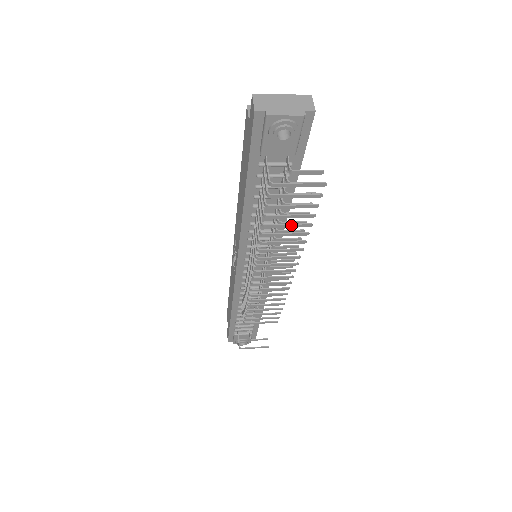
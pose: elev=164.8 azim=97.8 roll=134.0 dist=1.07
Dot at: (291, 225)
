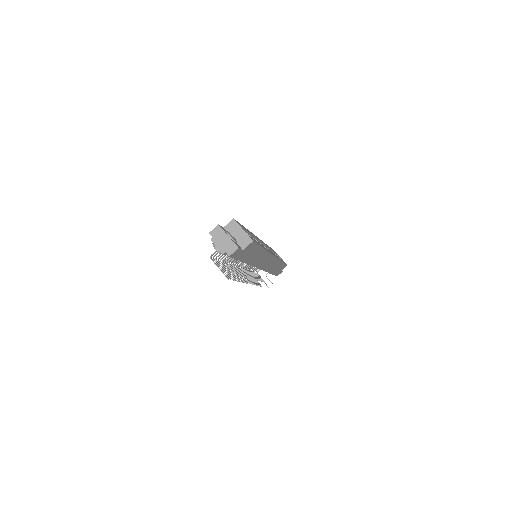
Dot at: (230, 272)
